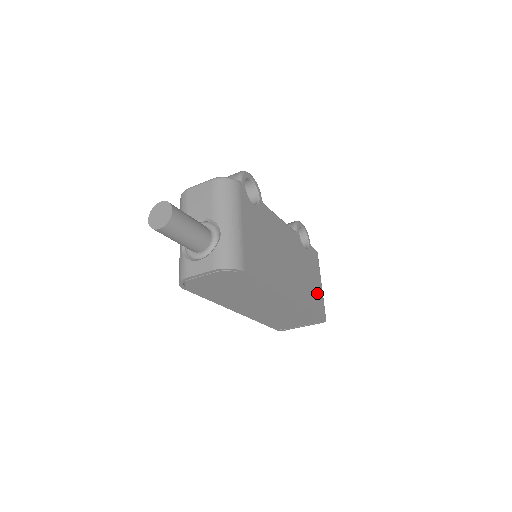
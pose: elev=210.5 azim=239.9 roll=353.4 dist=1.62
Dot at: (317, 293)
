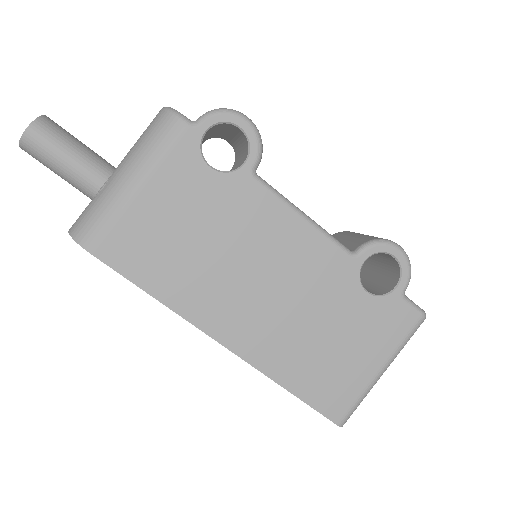
Dot at: (344, 374)
